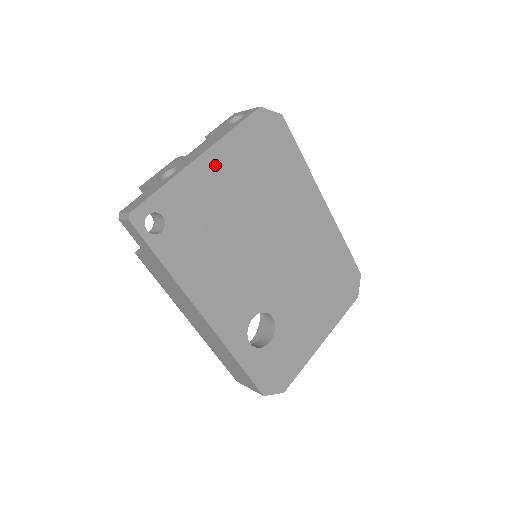
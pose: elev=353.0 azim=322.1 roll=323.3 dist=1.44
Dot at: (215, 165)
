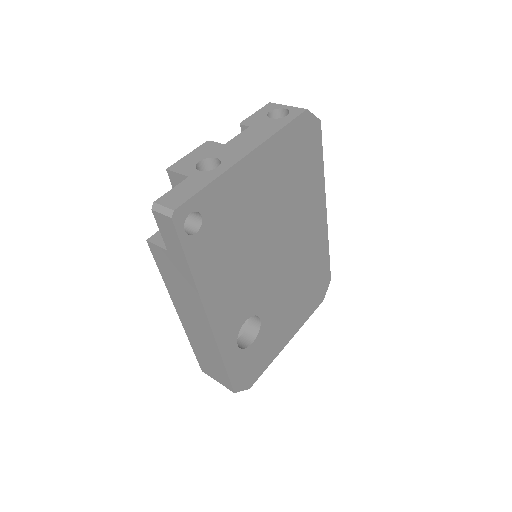
Dot at: (257, 166)
